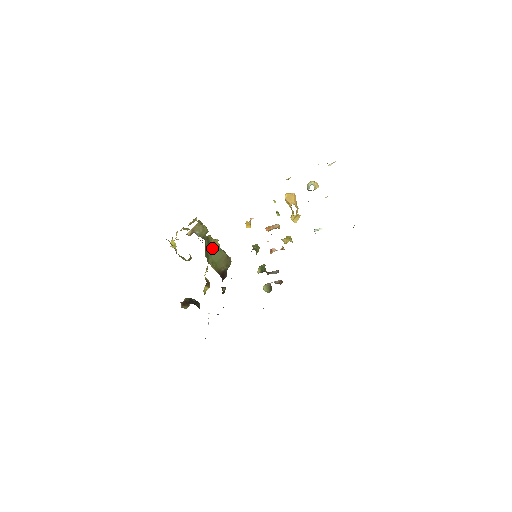
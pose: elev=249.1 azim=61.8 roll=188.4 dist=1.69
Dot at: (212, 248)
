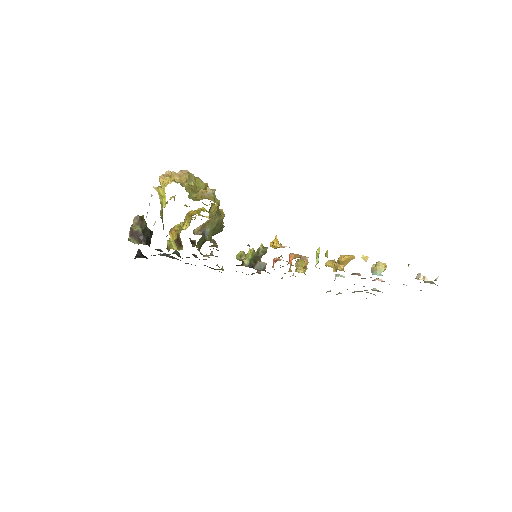
Dot at: occluded
